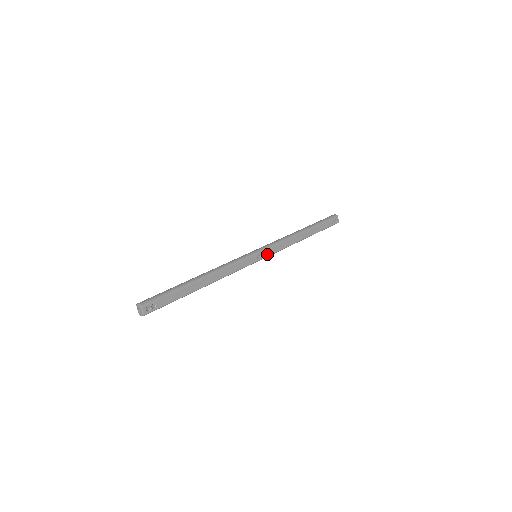
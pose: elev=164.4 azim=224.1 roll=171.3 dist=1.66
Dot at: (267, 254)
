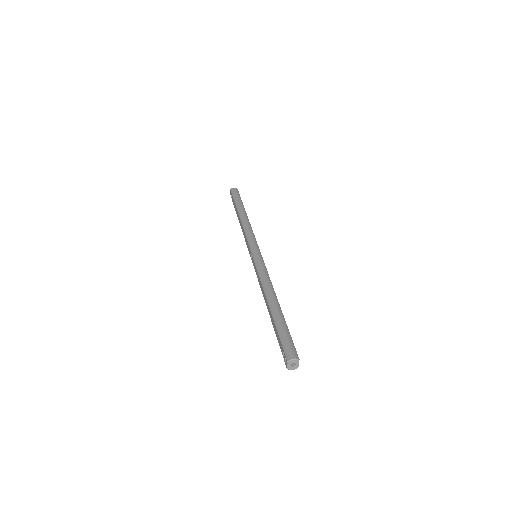
Dot at: occluded
